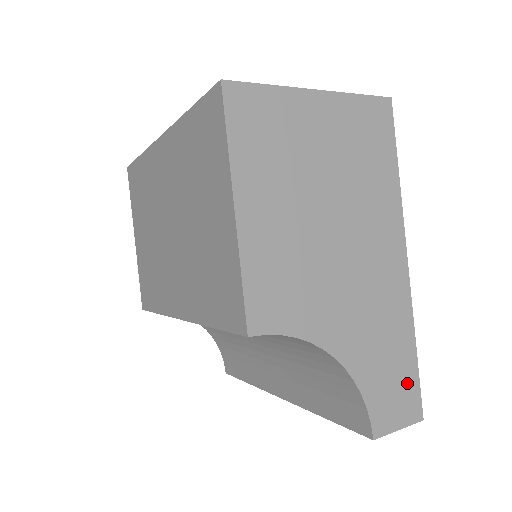
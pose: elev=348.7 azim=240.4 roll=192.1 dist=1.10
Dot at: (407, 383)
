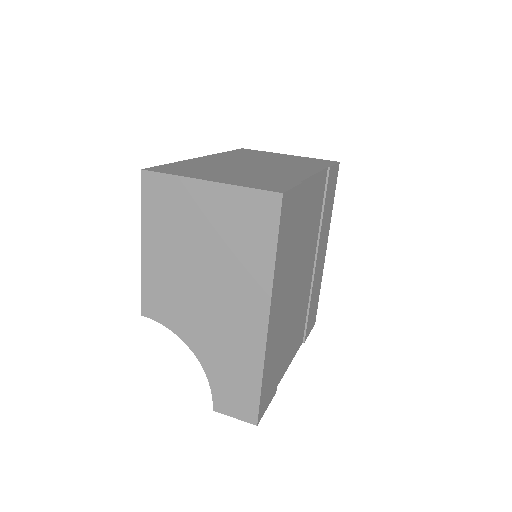
Dot at: (248, 397)
